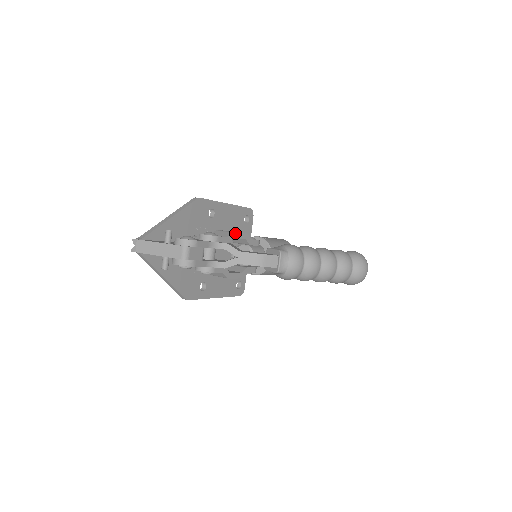
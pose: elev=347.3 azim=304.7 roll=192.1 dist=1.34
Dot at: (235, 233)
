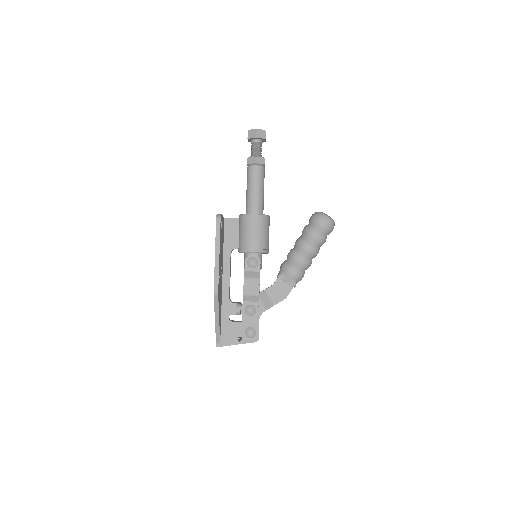
Dot at: occluded
